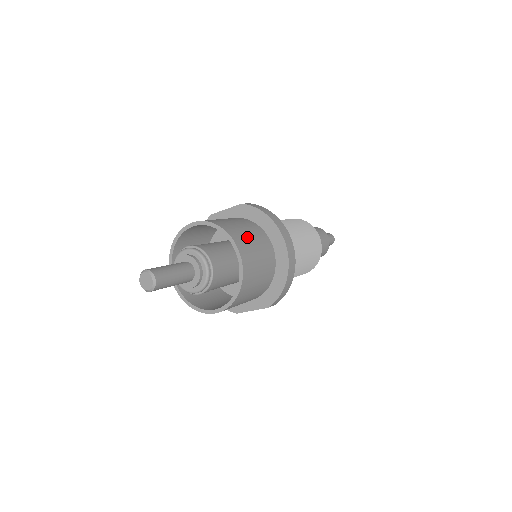
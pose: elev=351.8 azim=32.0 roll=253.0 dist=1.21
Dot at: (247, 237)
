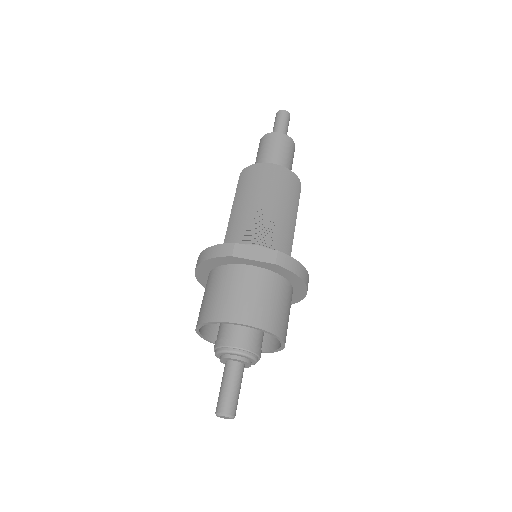
Dot at: (286, 318)
